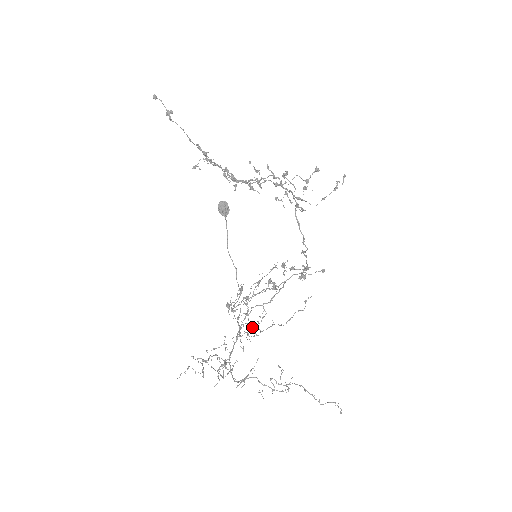
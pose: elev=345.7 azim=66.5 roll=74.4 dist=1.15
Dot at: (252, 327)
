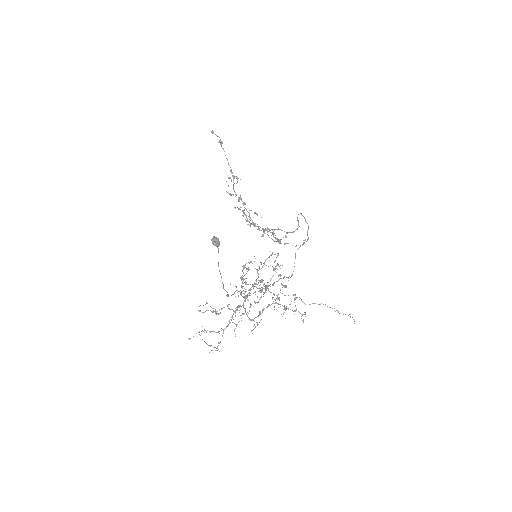
Dot at: (250, 304)
